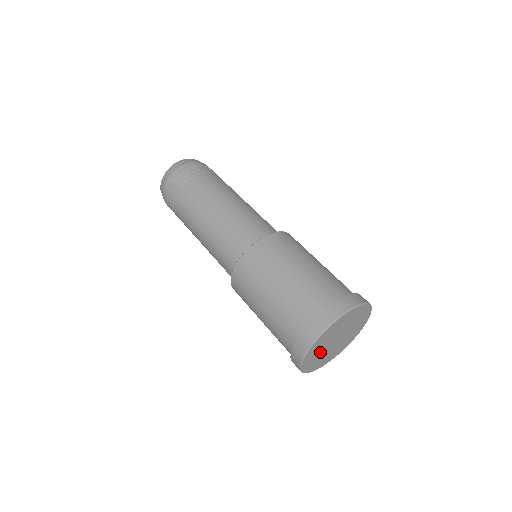
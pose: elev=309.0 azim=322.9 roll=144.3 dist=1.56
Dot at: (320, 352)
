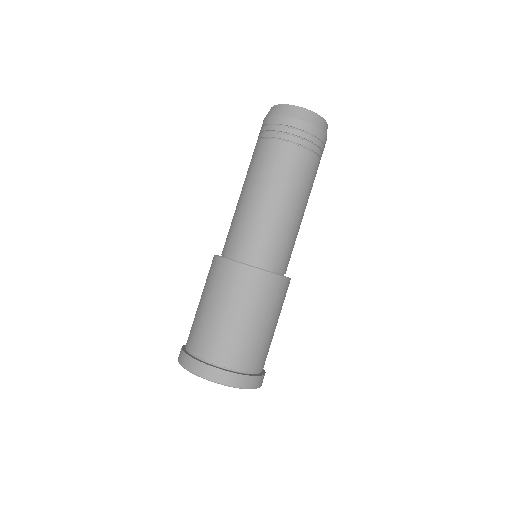
Dot at: occluded
